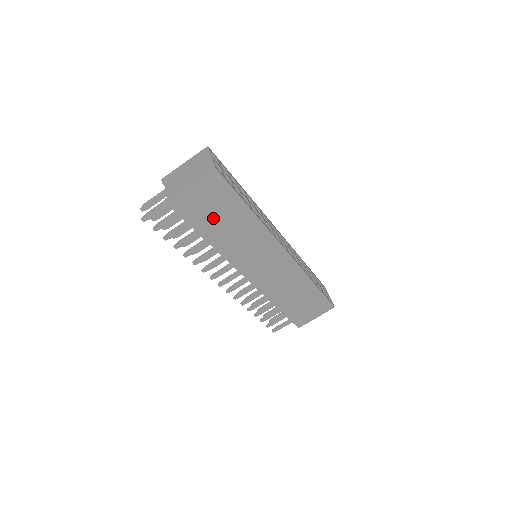
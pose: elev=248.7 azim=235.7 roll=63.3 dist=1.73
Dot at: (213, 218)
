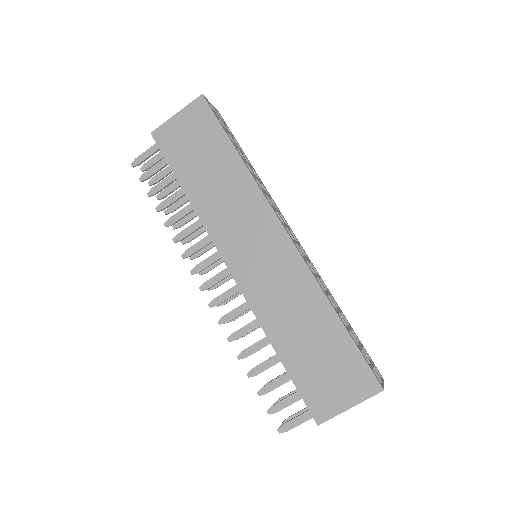
Dot at: (195, 160)
